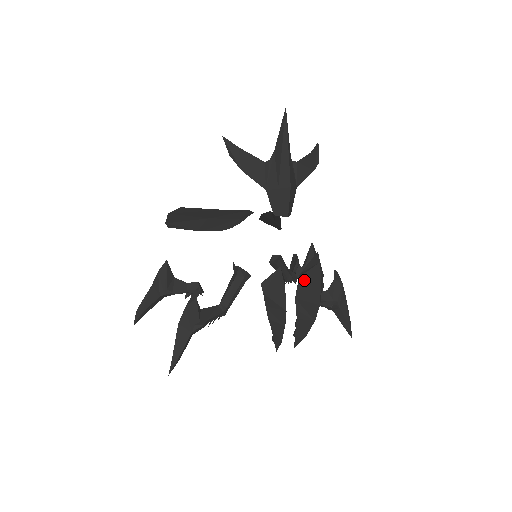
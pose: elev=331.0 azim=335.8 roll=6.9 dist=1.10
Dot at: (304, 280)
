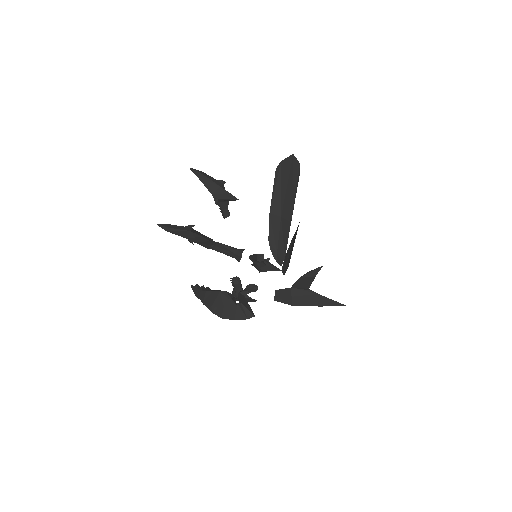
Dot at: (236, 308)
